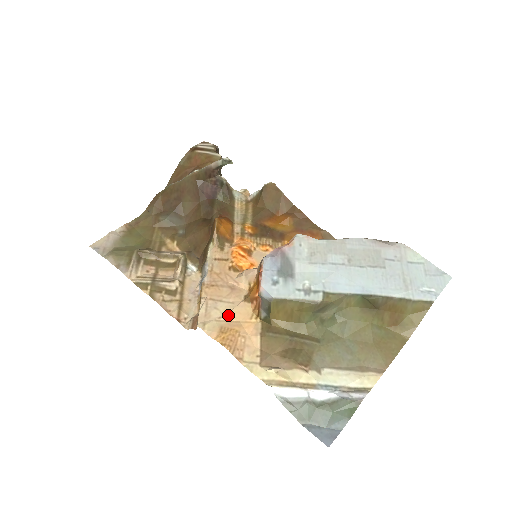
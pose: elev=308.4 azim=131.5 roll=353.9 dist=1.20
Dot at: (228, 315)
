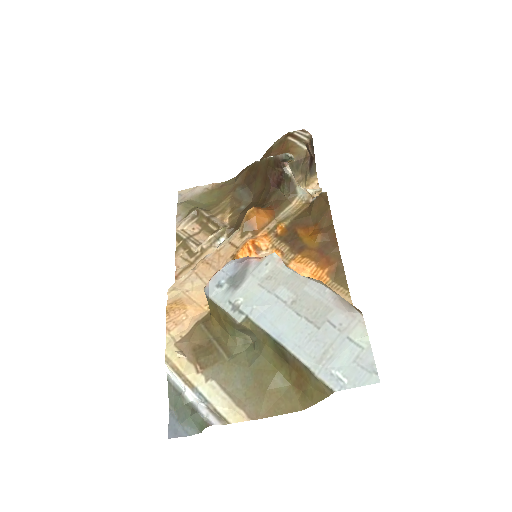
Dot at: (194, 293)
